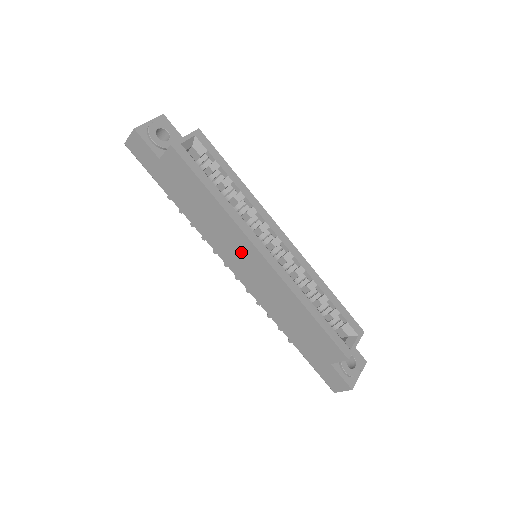
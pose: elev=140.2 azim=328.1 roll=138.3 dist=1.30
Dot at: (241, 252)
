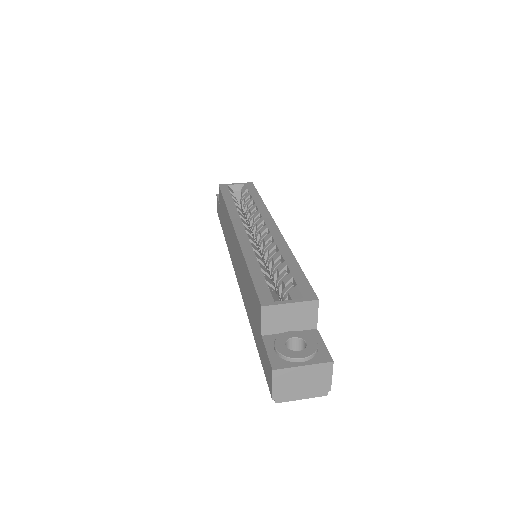
Dot at: (233, 242)
